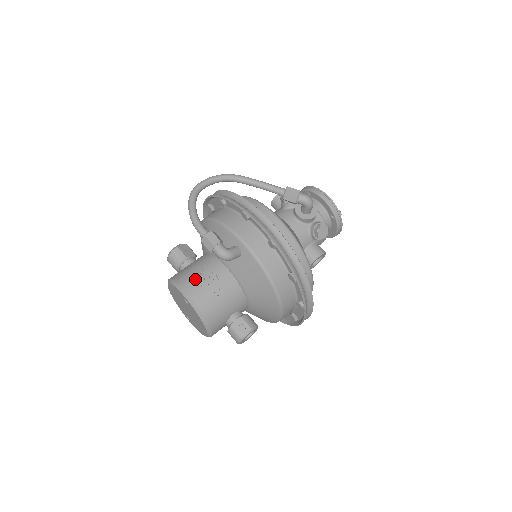
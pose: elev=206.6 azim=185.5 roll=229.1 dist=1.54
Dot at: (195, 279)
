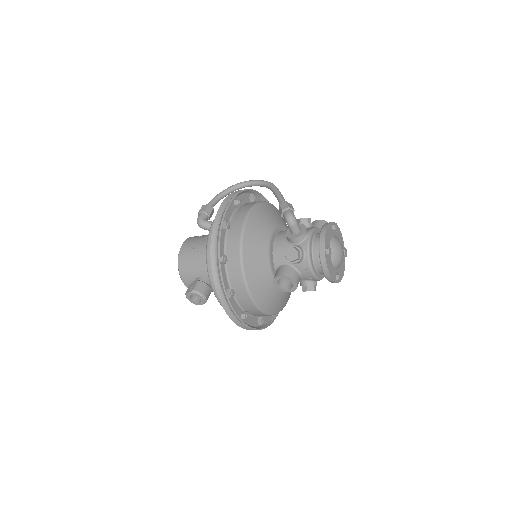
Dot at: (195, 238)
